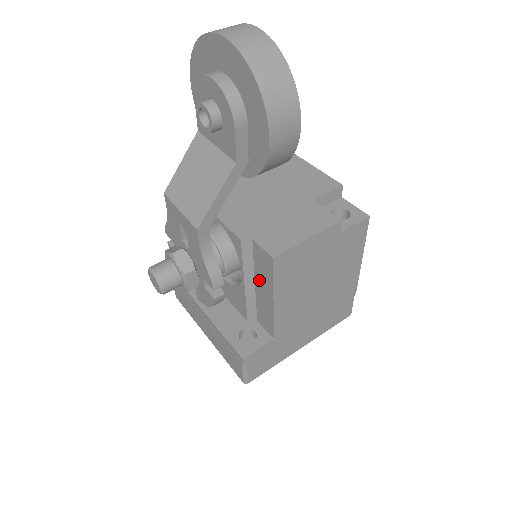
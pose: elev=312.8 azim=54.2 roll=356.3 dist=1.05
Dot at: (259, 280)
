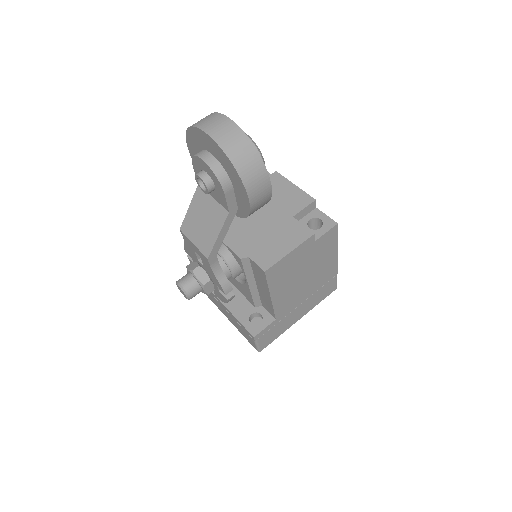
Dot at: (258, 282)
